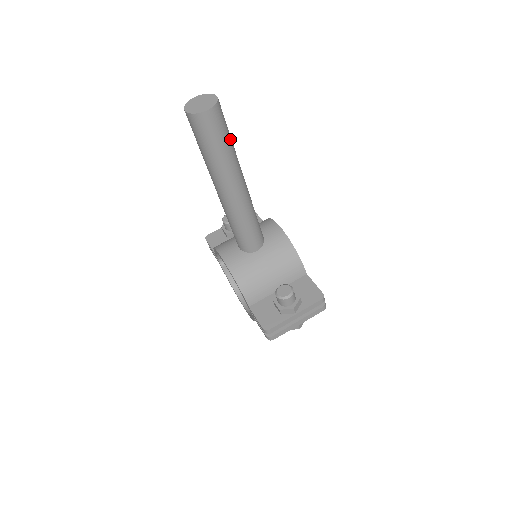
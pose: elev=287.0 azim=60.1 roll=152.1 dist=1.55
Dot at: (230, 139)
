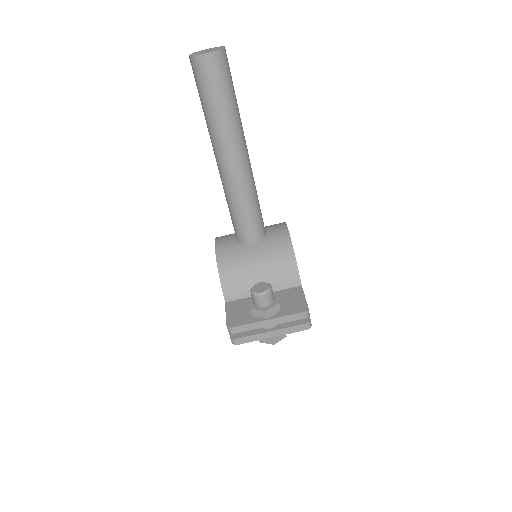
Dot at: (233, 97)
